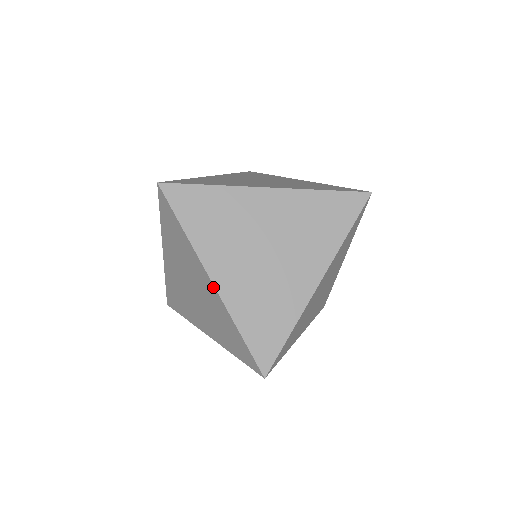
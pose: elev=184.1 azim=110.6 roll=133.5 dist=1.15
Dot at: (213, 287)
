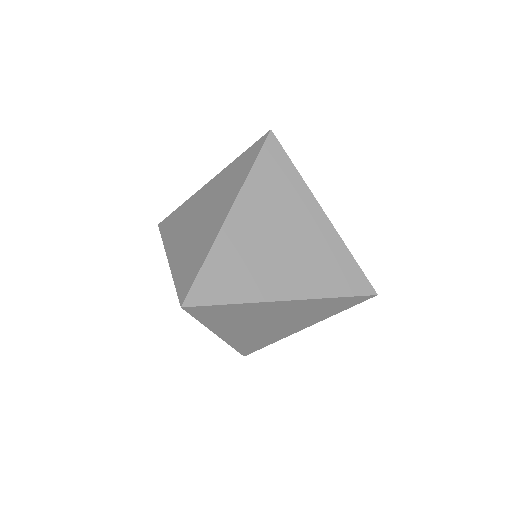
Dot at: occluded
